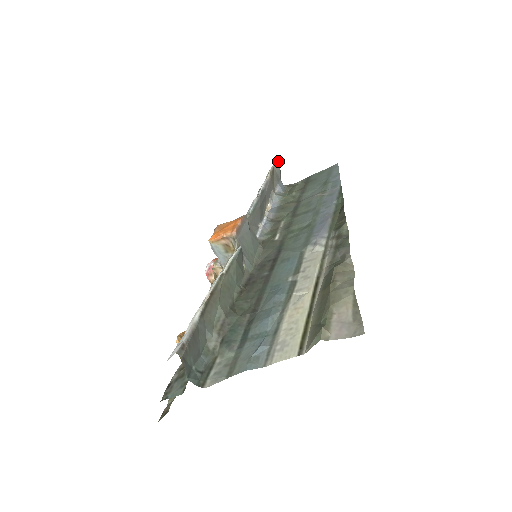
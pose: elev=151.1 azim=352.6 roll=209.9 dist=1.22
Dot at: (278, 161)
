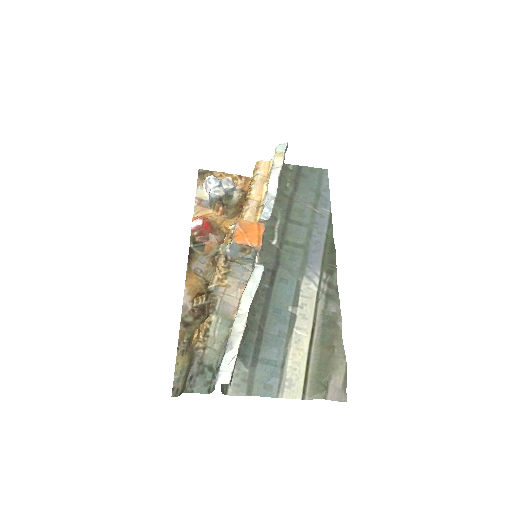
Dot at: occluded
